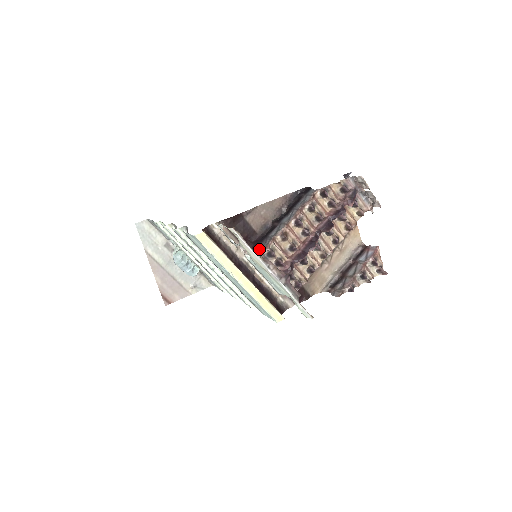
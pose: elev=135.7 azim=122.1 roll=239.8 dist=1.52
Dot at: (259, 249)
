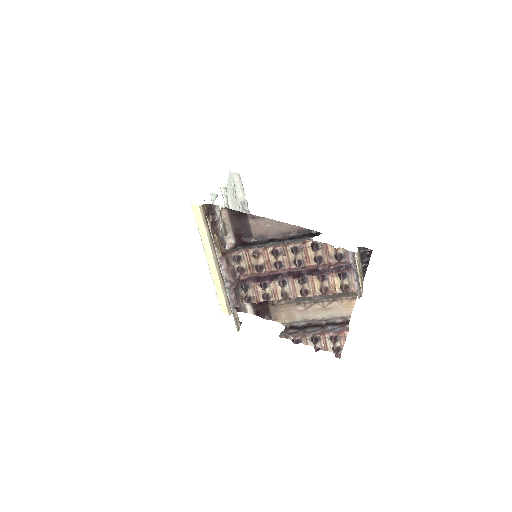
Dot at: (235, 249)
